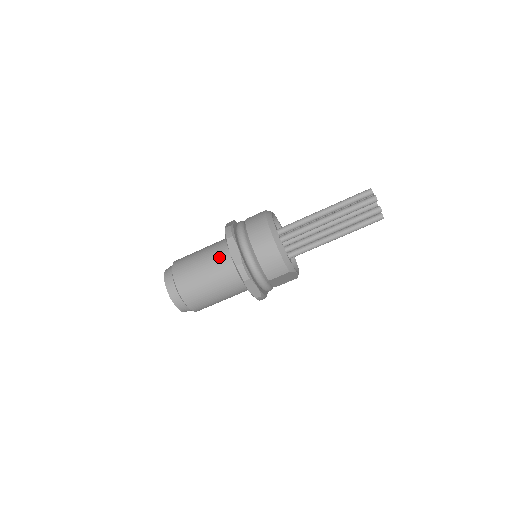
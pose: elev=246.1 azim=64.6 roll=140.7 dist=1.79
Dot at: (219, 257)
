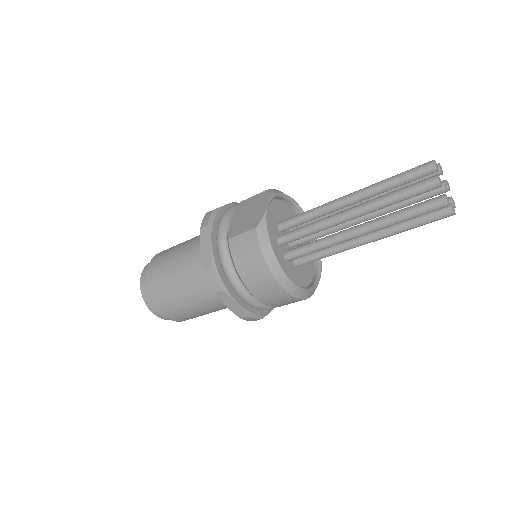
Dot at: (210, 294)
